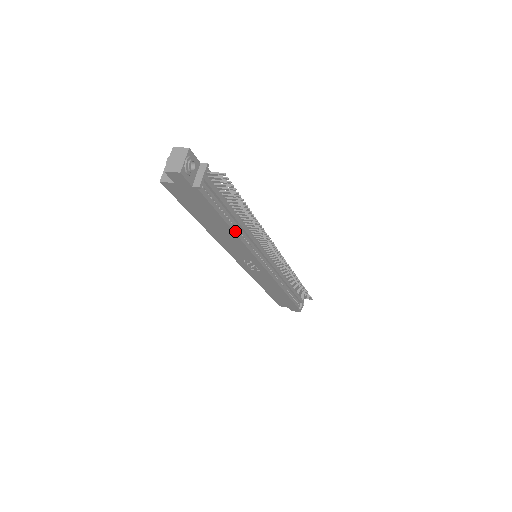
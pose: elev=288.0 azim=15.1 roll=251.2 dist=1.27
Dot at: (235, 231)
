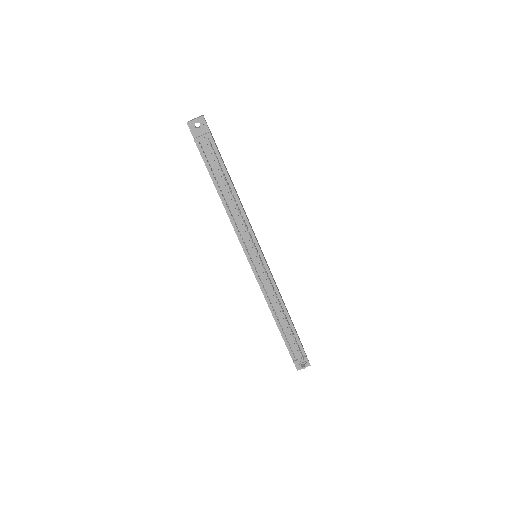
Dot at: (223, 201)
